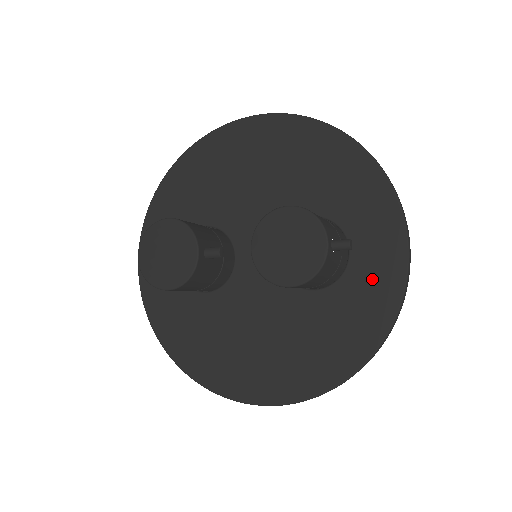
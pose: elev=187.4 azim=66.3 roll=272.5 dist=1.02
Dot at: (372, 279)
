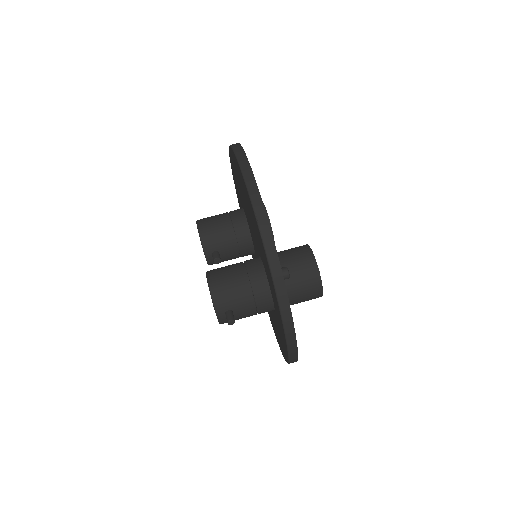
Dot at: (280, 330)
